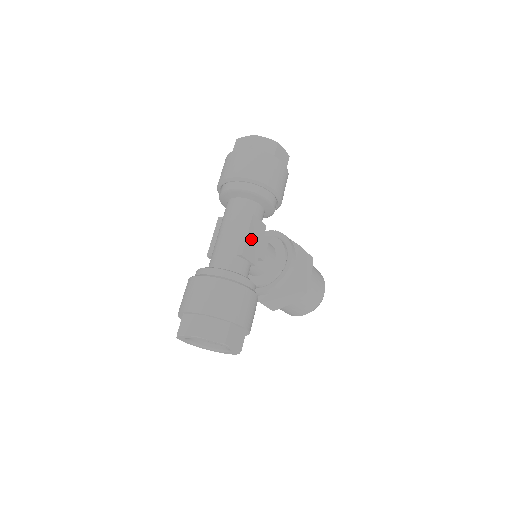
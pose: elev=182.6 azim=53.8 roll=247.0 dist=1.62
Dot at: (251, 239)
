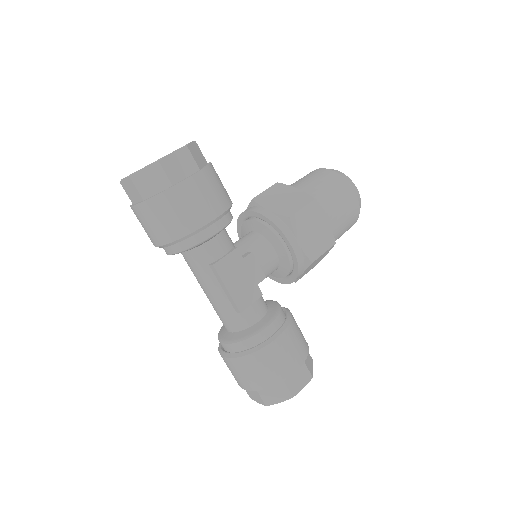
Dot at: (235, 286)
